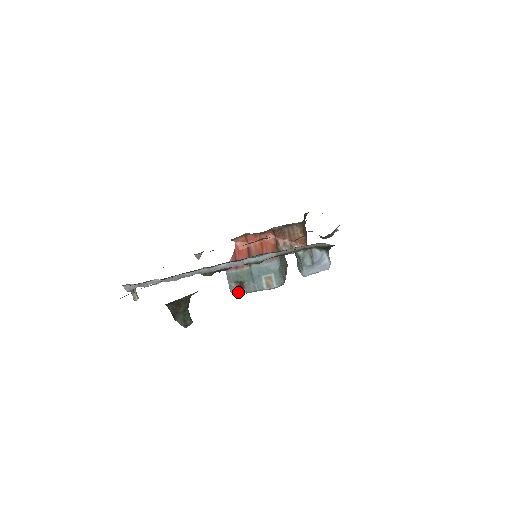
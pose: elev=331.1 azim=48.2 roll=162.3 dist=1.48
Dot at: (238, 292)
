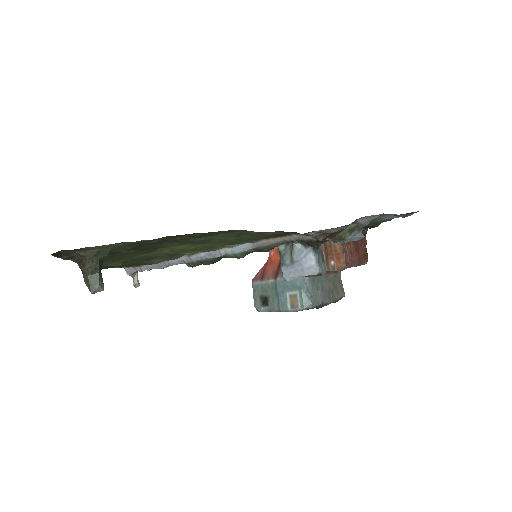
Dot at: (262, 309)
